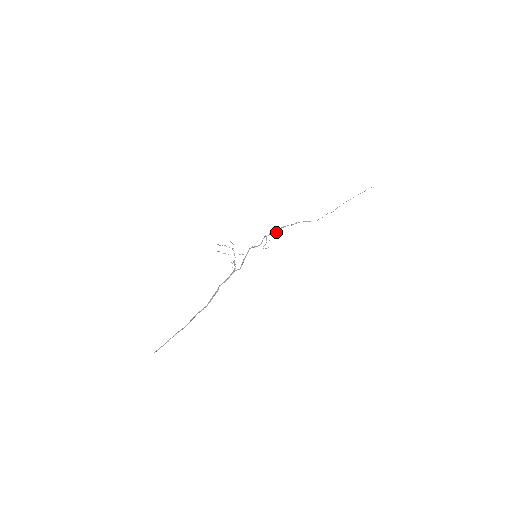
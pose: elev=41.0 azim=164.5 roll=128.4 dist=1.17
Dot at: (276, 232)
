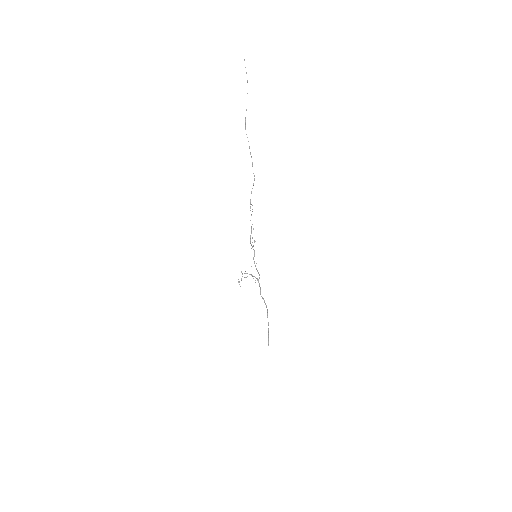
Dot at: (251, 231)
